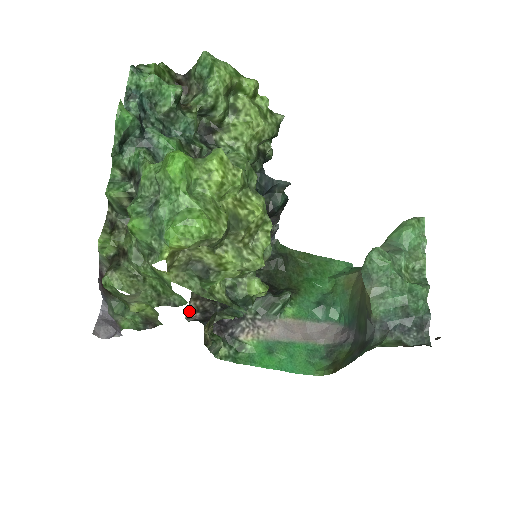
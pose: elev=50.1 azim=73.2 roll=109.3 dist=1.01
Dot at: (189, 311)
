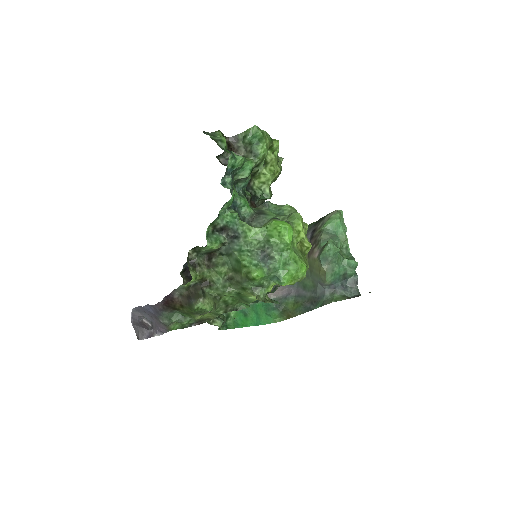
Dot at: occluded
